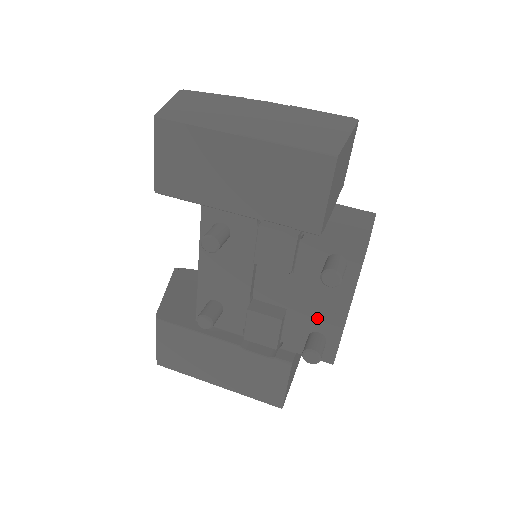
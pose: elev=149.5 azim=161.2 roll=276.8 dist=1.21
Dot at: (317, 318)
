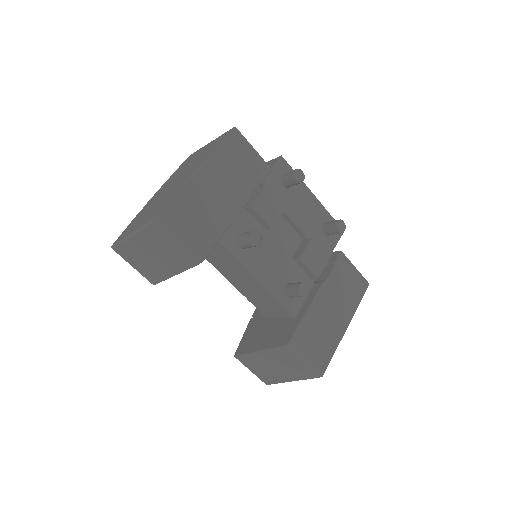
Dot at: (314, 219)
